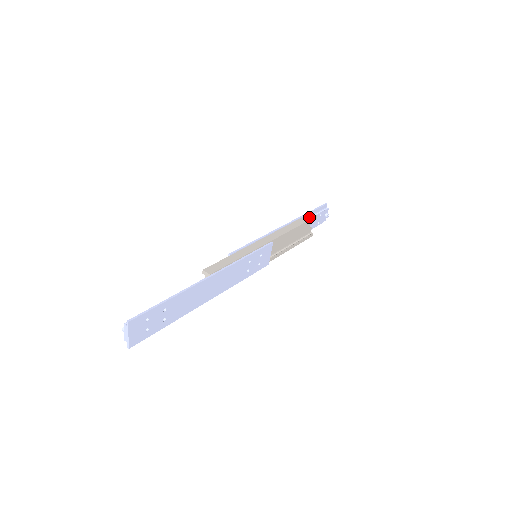
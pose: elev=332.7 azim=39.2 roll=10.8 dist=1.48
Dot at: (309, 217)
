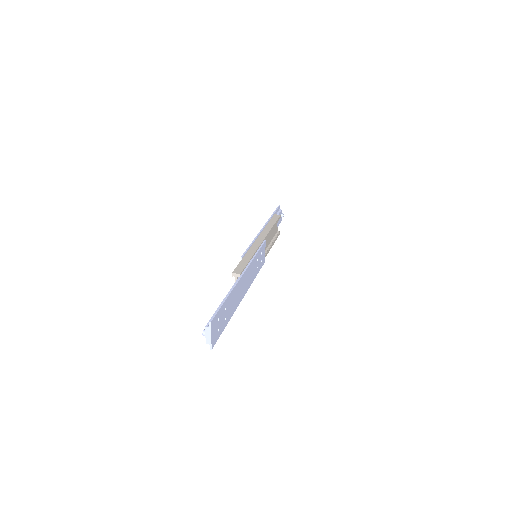
Dot at: (276, 217)
